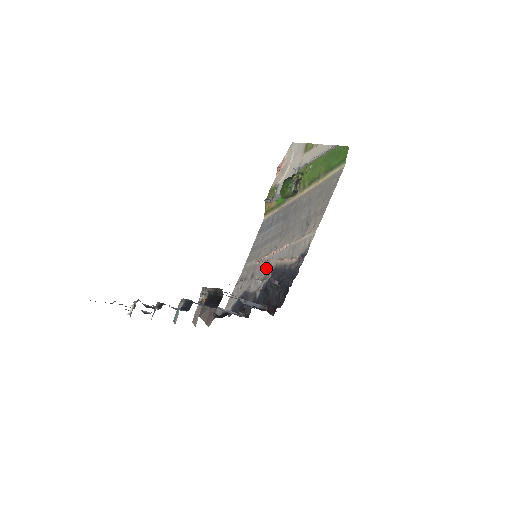
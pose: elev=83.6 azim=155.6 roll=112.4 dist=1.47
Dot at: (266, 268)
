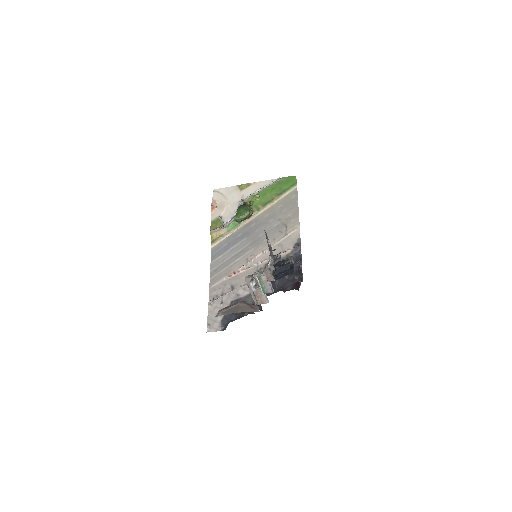
Dot at: (252, 272)
